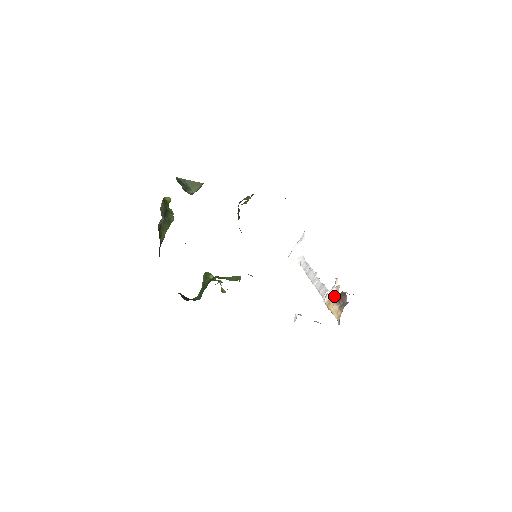
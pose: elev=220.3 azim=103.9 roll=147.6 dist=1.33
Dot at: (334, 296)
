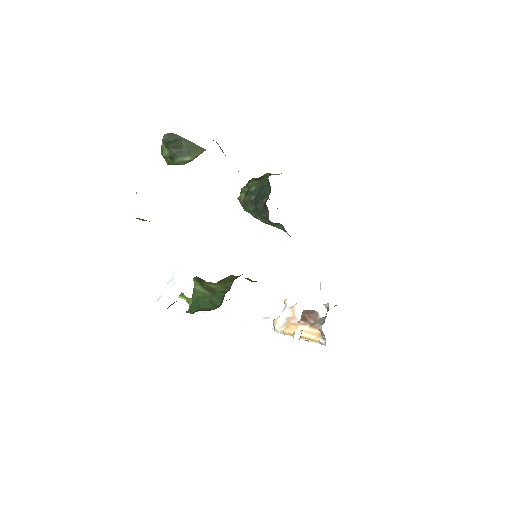
Dot at: (291, 318)
